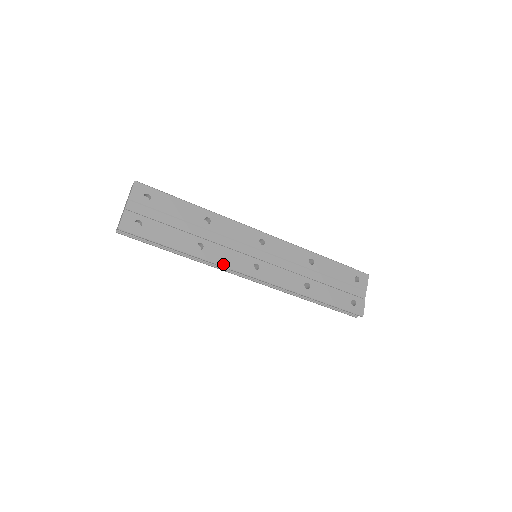
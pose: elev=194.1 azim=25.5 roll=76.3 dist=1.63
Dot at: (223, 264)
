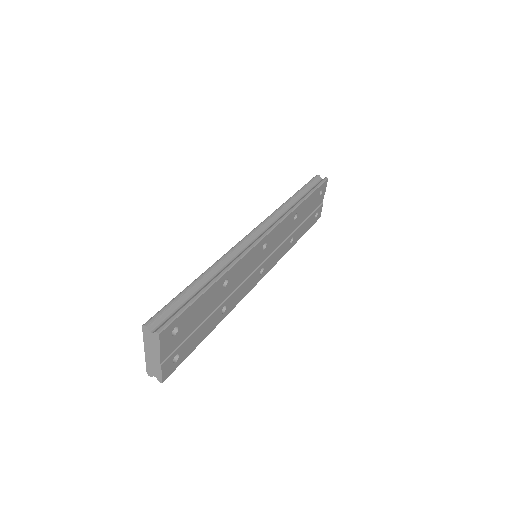
Dot at: (241, 299)
